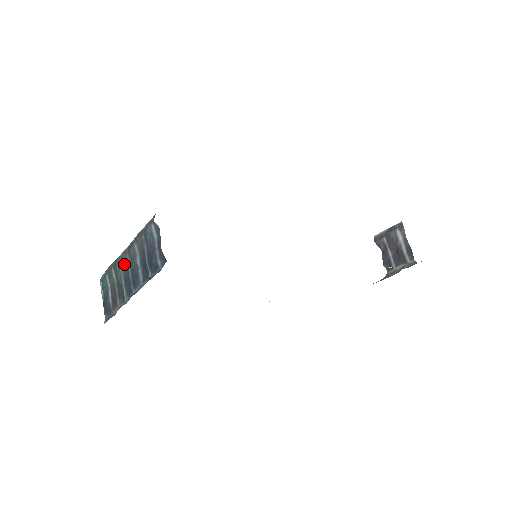
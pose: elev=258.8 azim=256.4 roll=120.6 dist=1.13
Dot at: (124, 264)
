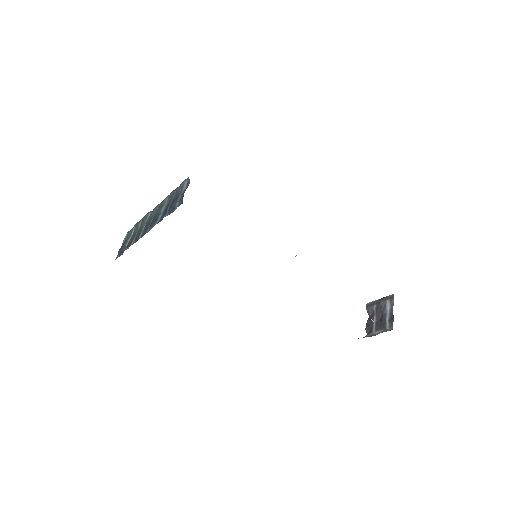
Dot at: (152, 214)
